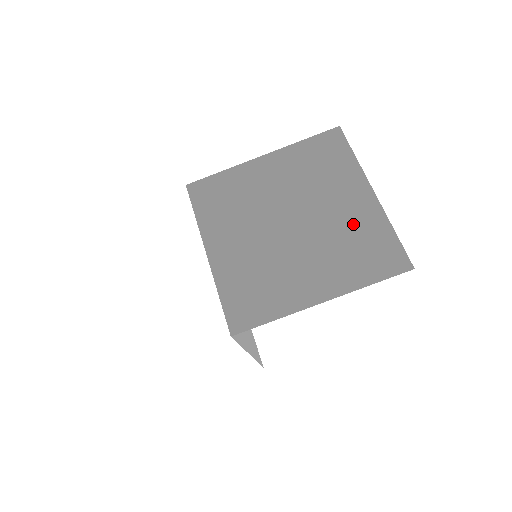
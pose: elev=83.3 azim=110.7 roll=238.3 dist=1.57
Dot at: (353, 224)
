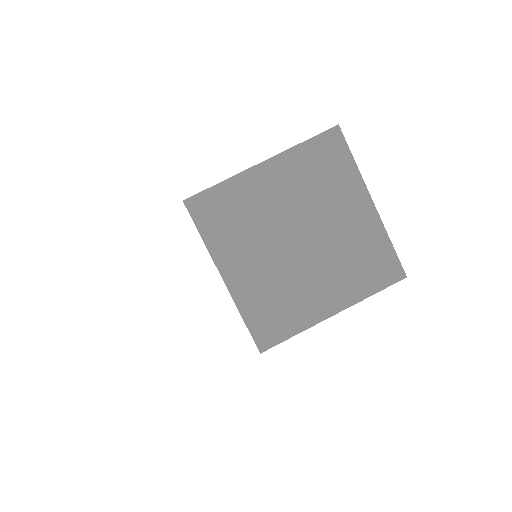
Dot at: (357, 238)
